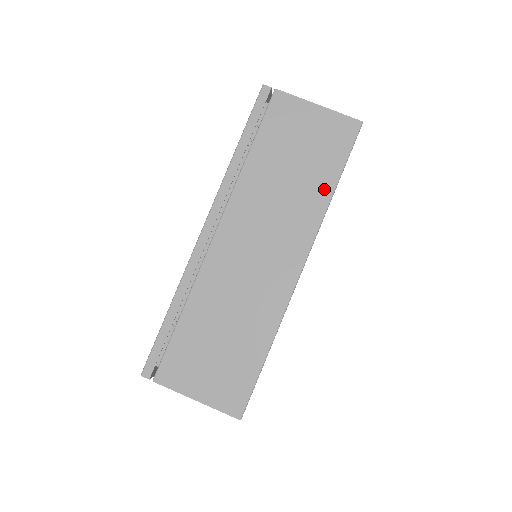
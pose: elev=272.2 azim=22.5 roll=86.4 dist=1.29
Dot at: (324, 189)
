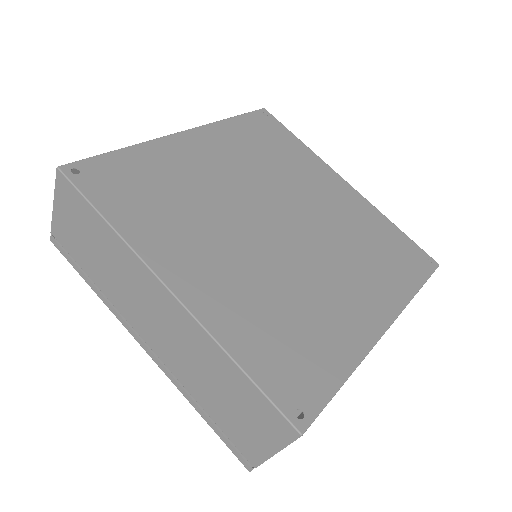
Dot at: occluded
